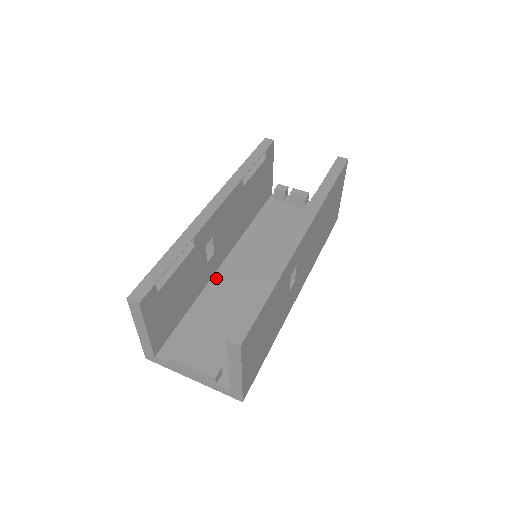
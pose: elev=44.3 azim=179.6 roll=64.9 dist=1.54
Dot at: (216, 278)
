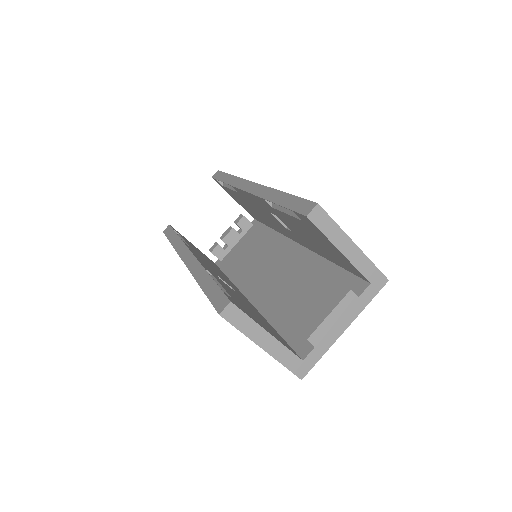
Dot at: (258, 304)
